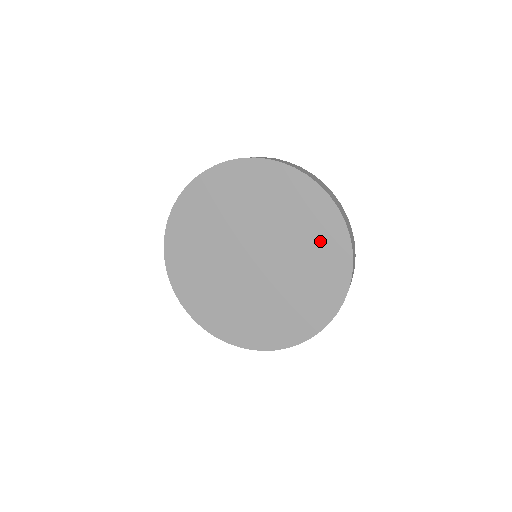
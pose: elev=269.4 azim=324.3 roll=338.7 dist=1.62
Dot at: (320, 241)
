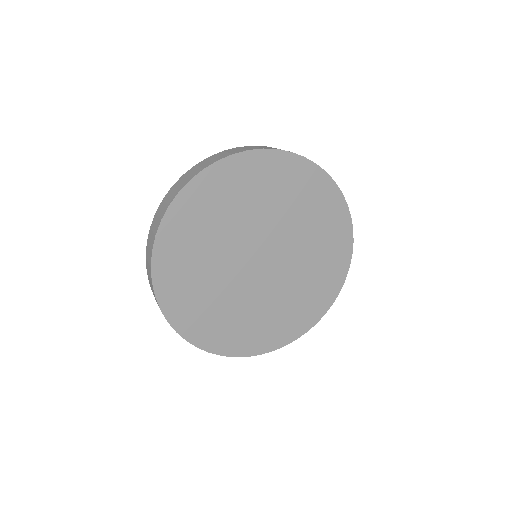
Dot at: (323, 219)
